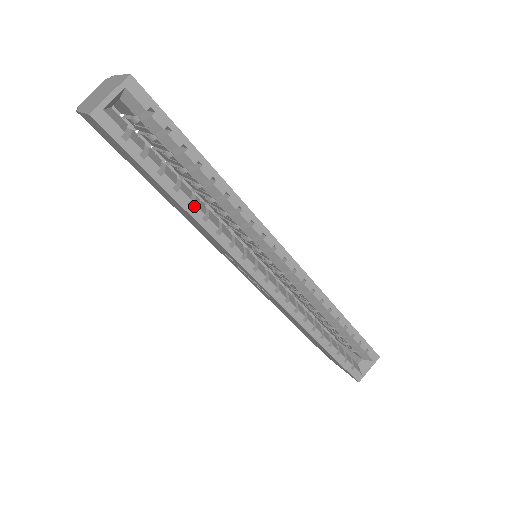
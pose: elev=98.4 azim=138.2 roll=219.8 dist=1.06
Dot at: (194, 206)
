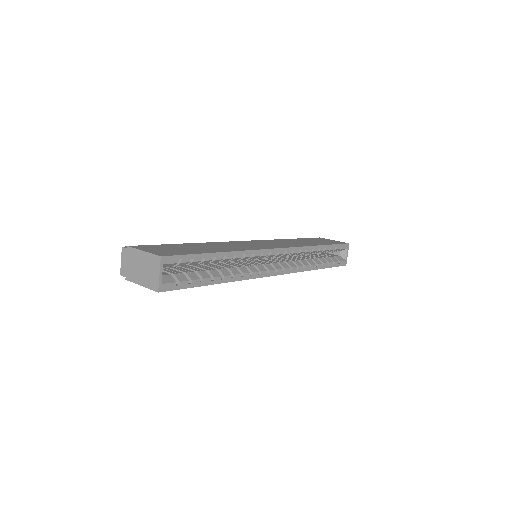
Dot at: (224, 277)
